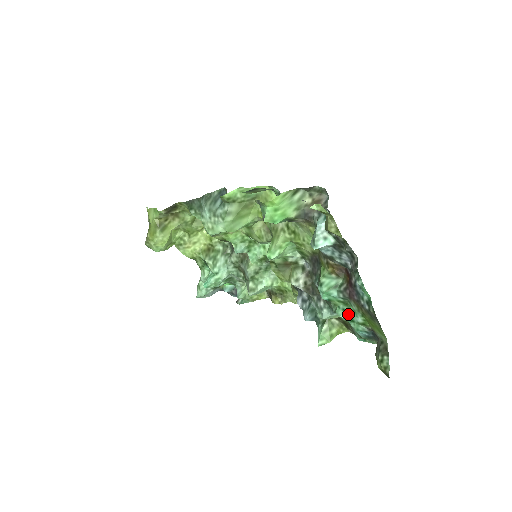
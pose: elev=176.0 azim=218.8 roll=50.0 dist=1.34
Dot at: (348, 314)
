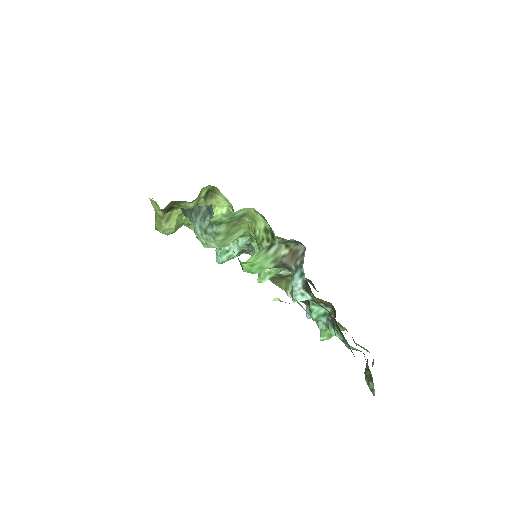
Dot at: (339, 334)
